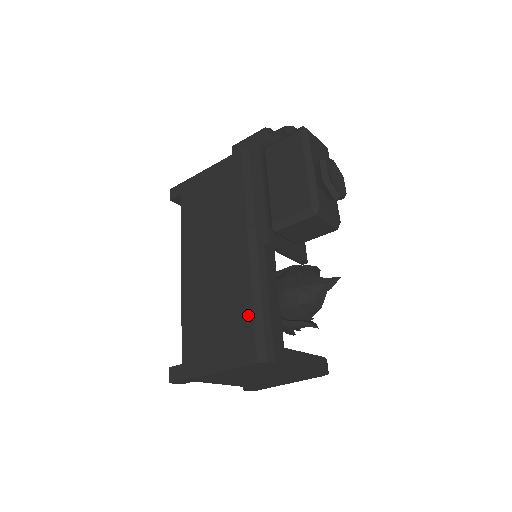
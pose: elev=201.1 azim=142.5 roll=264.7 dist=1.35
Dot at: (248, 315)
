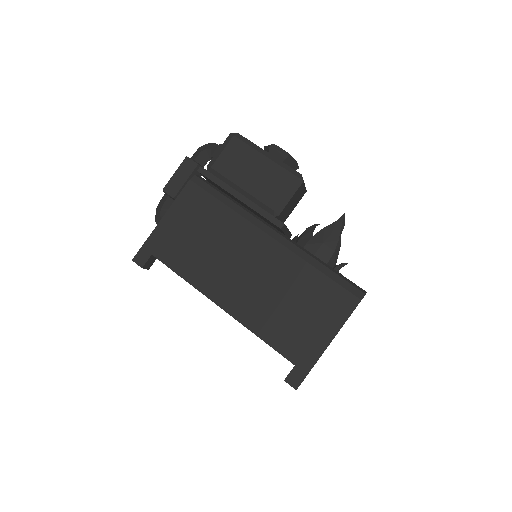
Dot at: (321, 279)
